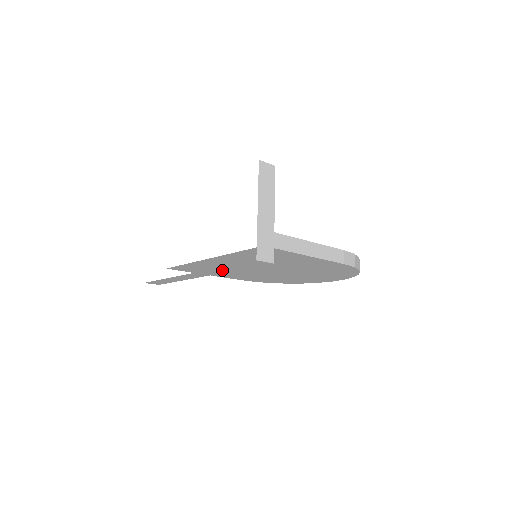
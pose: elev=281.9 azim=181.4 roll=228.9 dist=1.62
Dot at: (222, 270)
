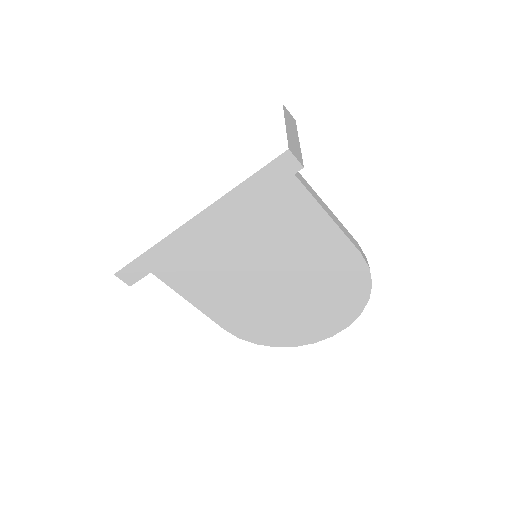
Dot at: (235, 202)
